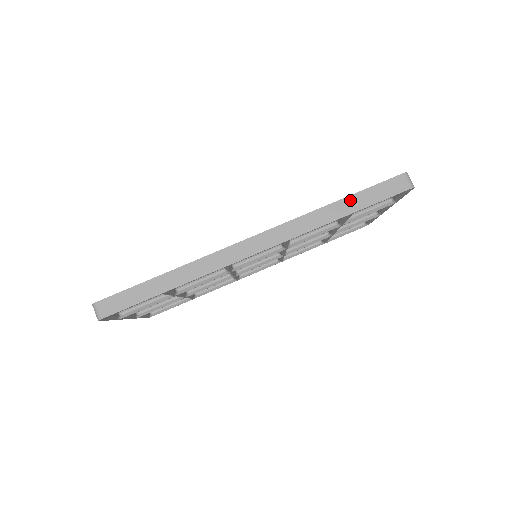
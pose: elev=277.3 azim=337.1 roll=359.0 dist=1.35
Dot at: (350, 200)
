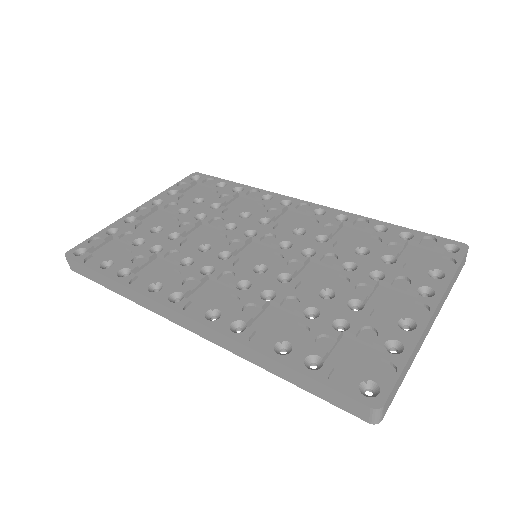
Dot at: (291, 372)
